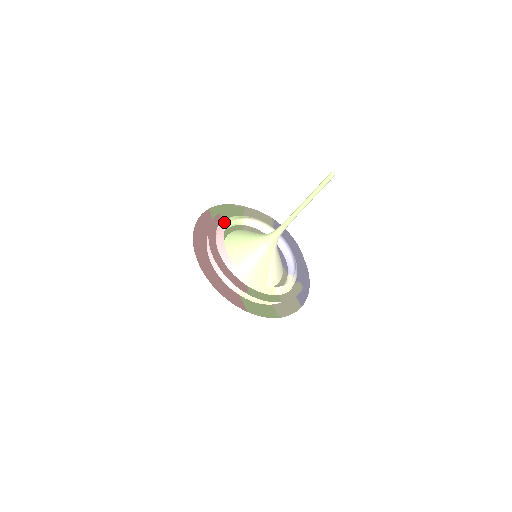
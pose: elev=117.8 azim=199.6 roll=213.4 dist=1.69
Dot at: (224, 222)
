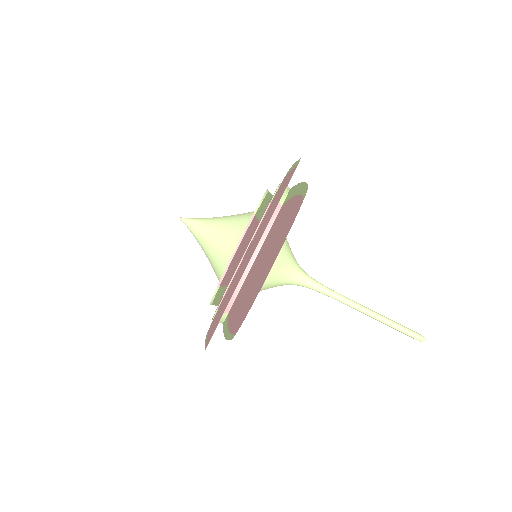
Dot at: occluded
